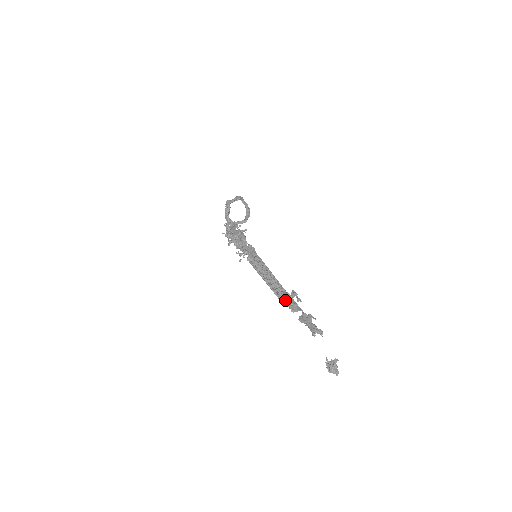
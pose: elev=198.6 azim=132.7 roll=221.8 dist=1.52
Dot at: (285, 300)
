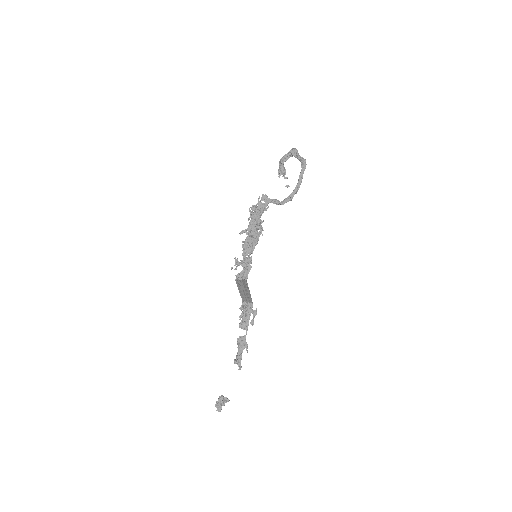
Dot at: (243, 314)
